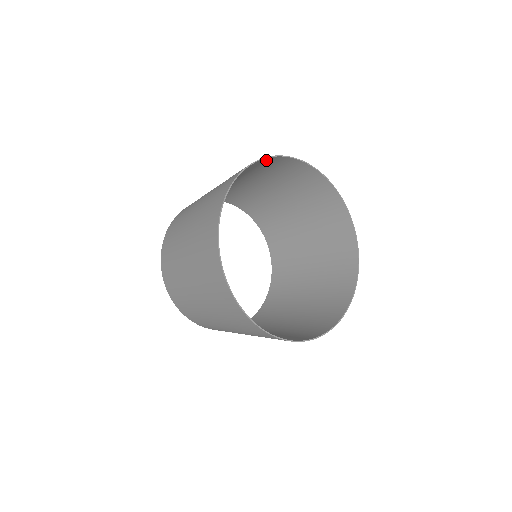
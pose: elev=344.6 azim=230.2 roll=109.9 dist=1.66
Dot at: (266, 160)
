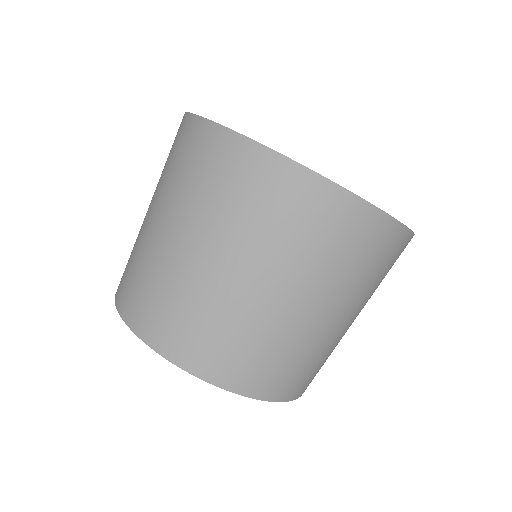
Dot at: occluded
